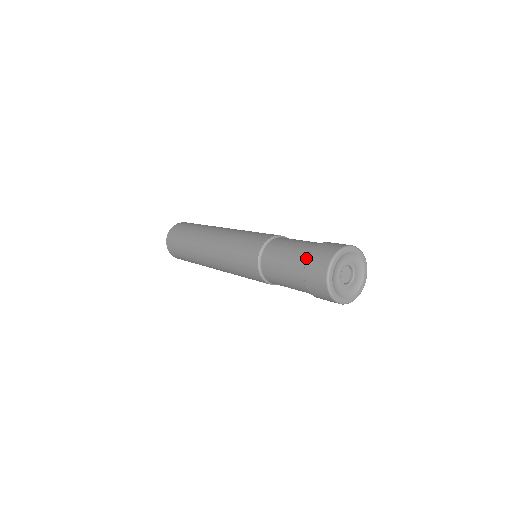
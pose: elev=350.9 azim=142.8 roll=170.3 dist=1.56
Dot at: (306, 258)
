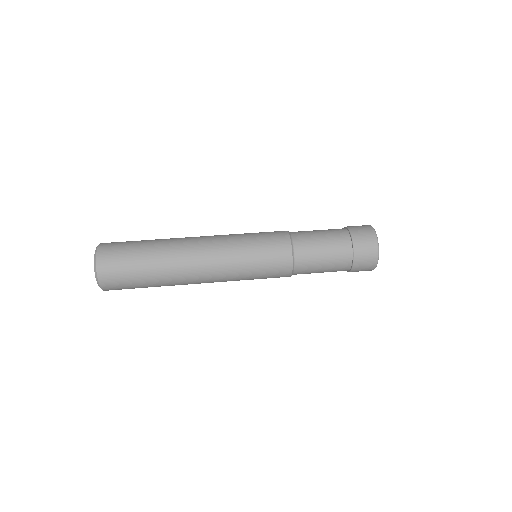
Dot at: (348, 270)
